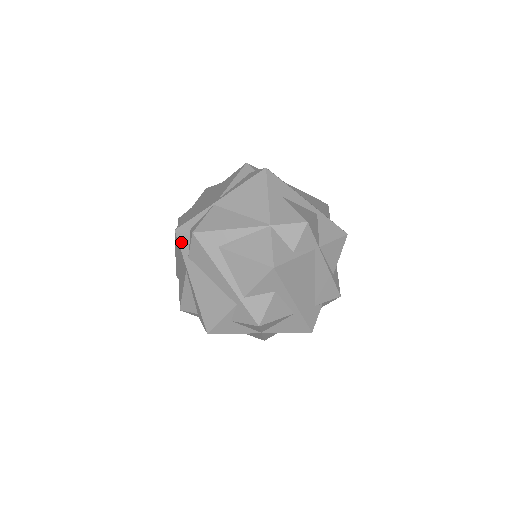
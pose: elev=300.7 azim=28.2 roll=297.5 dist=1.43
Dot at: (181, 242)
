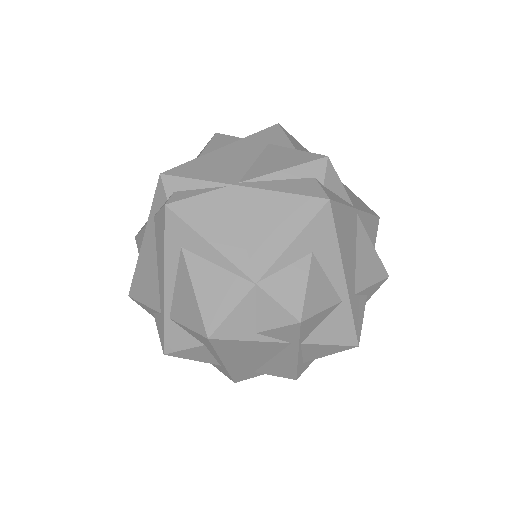
Dot at: (158, 193)
